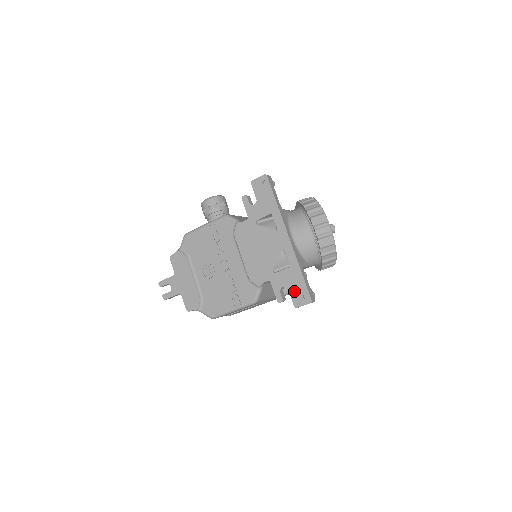
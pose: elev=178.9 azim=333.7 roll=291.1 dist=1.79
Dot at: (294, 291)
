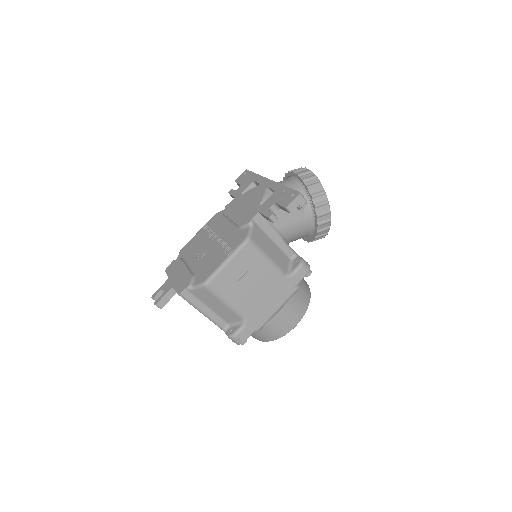
Dot at: (282, 200)
